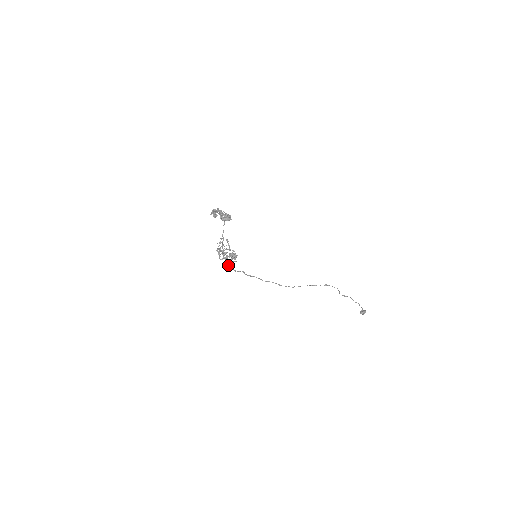
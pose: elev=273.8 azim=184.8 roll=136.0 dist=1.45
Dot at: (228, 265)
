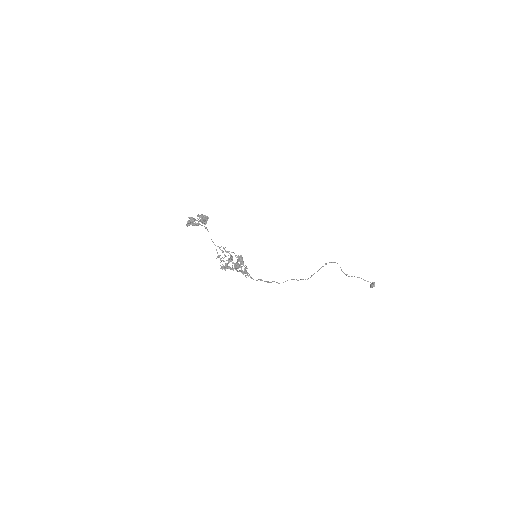
Dot at: (244, 273)
